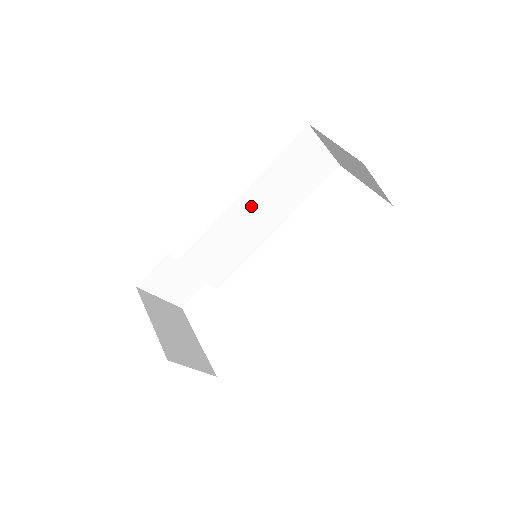
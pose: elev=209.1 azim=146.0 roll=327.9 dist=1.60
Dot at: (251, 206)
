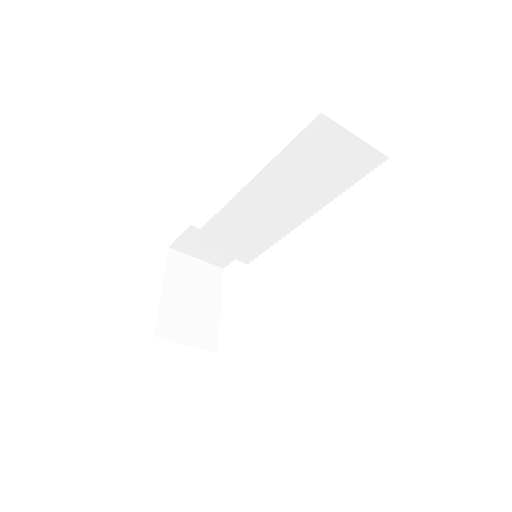
Dot at: (263, 196)
